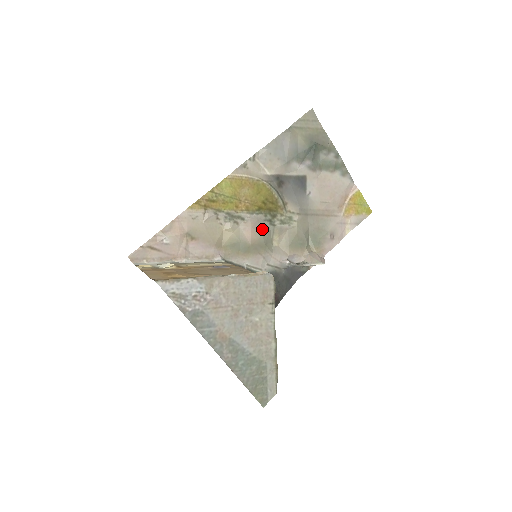
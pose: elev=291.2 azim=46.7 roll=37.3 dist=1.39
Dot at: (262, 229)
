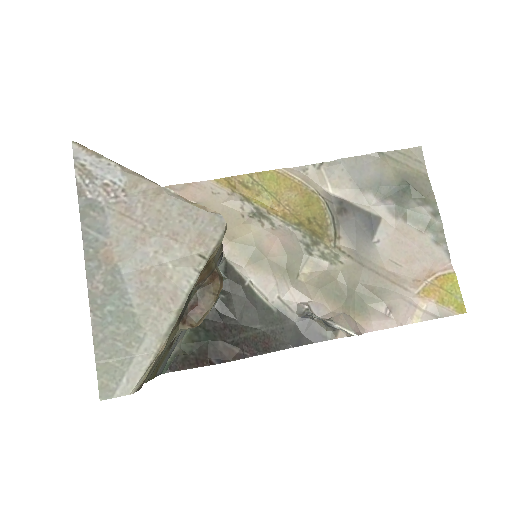
Dot at: (291, 248)
